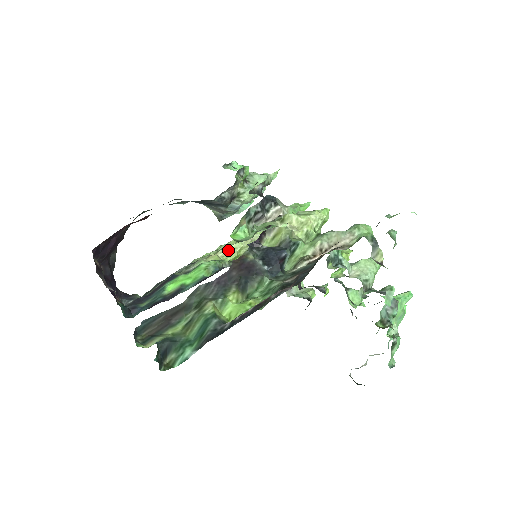
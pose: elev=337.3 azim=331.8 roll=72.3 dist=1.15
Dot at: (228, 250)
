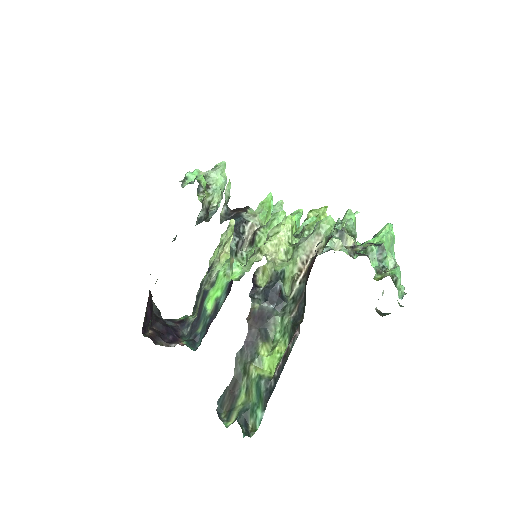
Dot at: occluded
